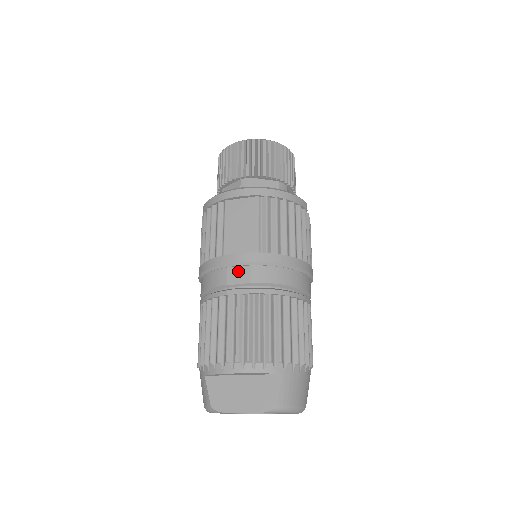
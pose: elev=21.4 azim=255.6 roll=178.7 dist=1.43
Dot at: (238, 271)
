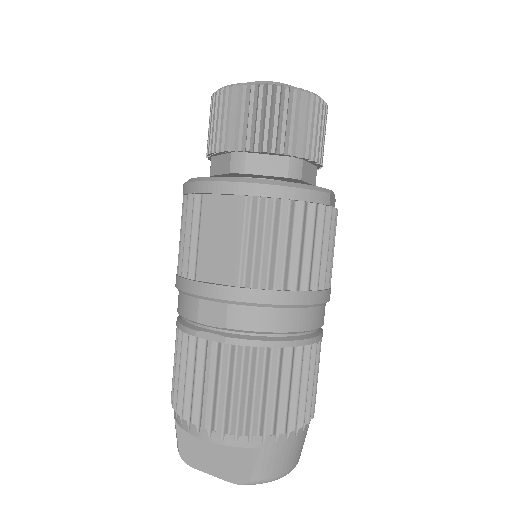
Dot at: (212, 307)
